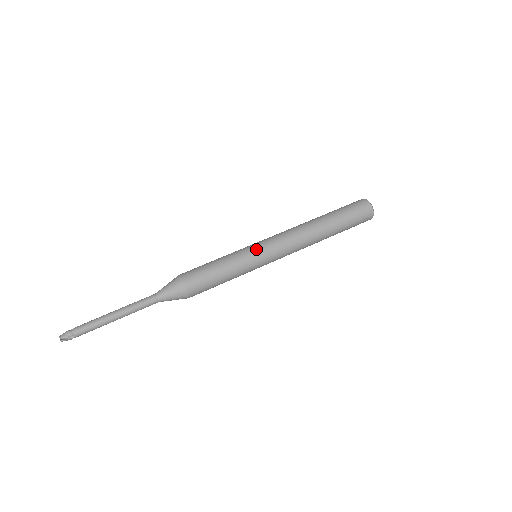
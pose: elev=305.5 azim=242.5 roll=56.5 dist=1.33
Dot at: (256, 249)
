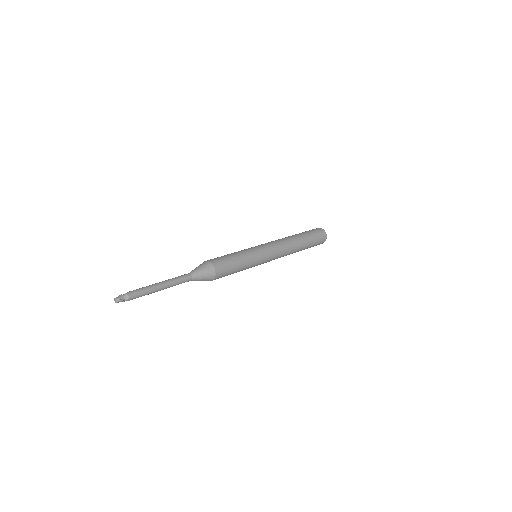
Dot at: (258, 248)
